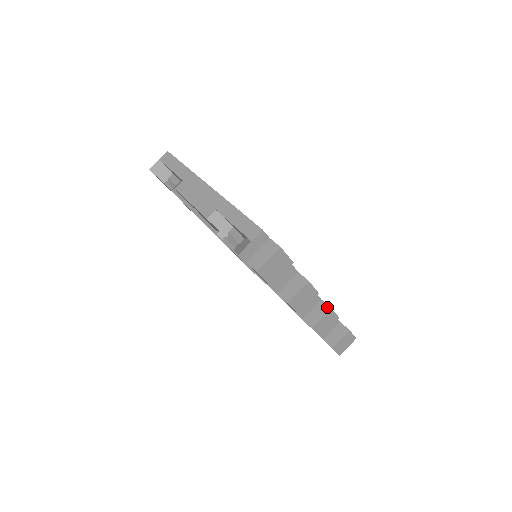
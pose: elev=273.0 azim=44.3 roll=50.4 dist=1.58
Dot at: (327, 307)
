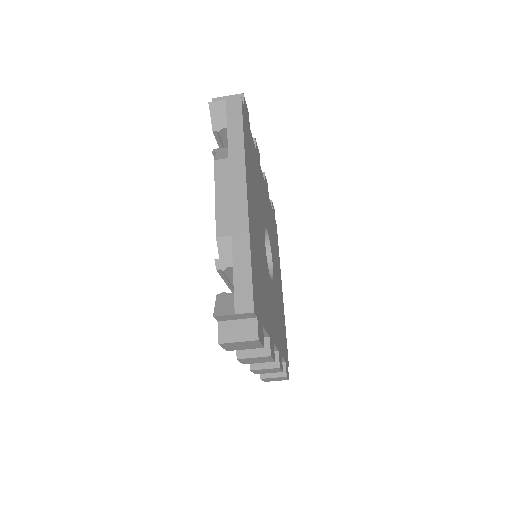
Dot at: (277, 363)
